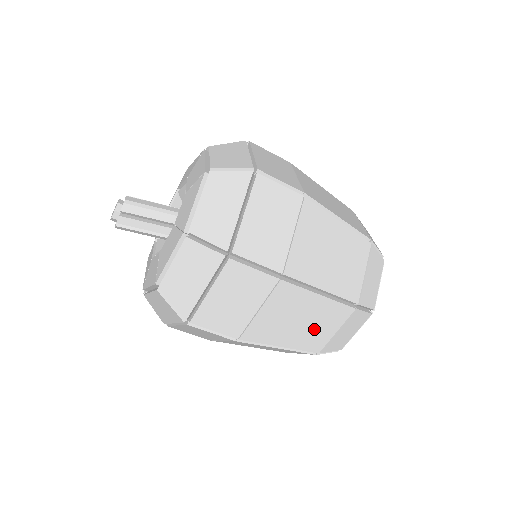
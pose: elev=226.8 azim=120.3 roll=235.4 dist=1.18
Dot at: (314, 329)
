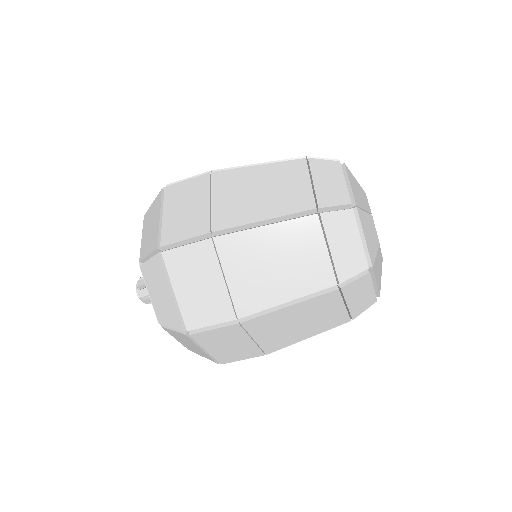
Dot at: (320, 317)
